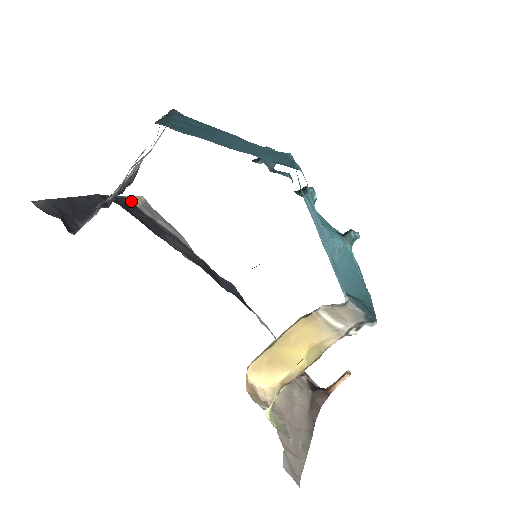
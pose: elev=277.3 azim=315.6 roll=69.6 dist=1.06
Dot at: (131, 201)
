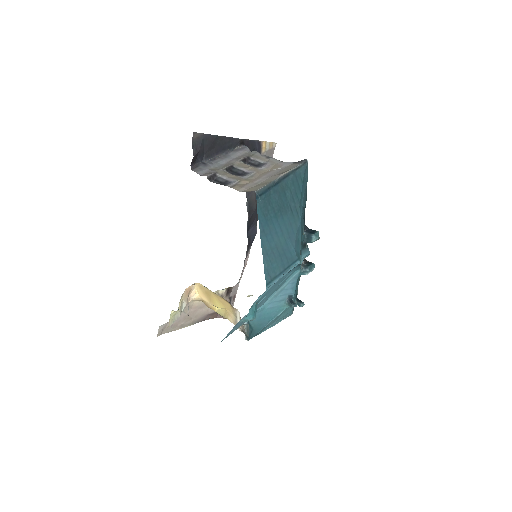
Dot at: (262, 146)
